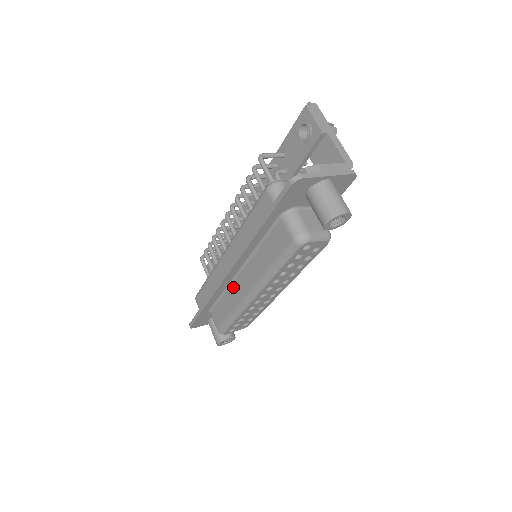
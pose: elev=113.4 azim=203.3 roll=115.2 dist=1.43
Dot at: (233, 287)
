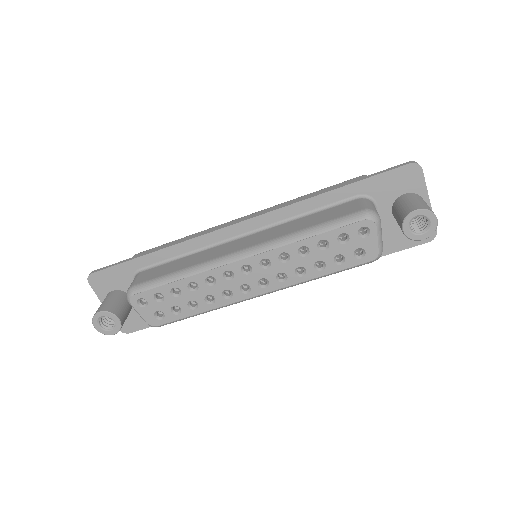
Dot at: (215, 248)
